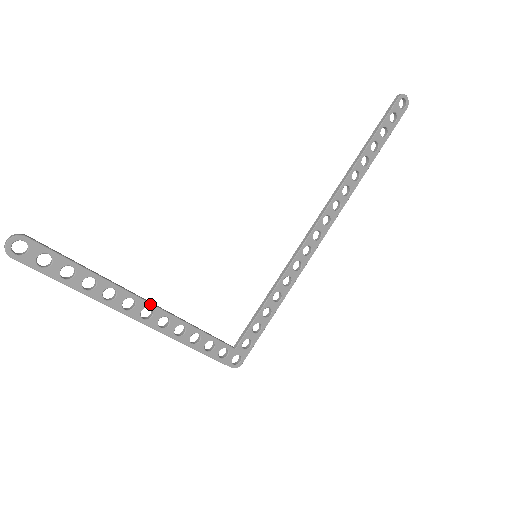
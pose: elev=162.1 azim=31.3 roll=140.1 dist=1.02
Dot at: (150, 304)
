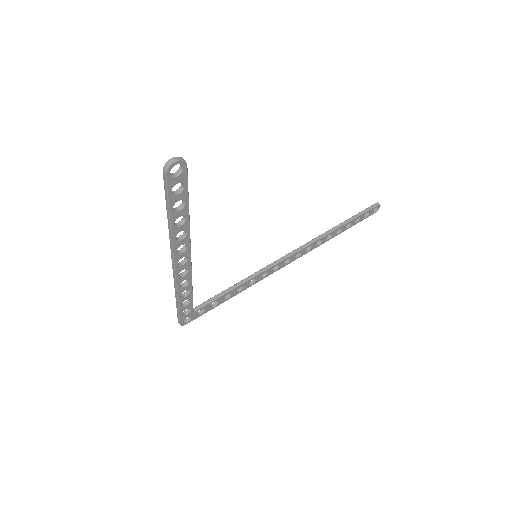
Dot at: (190, 256)
